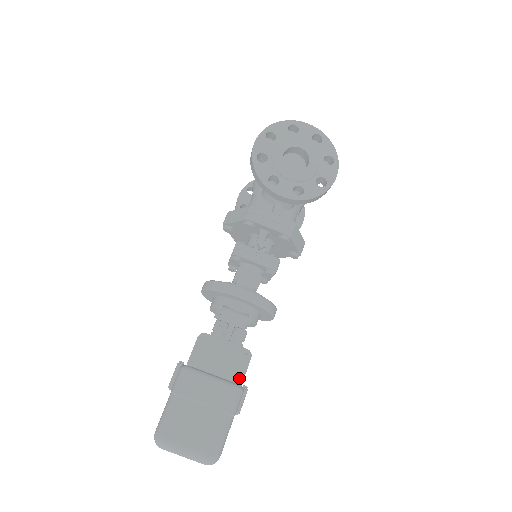
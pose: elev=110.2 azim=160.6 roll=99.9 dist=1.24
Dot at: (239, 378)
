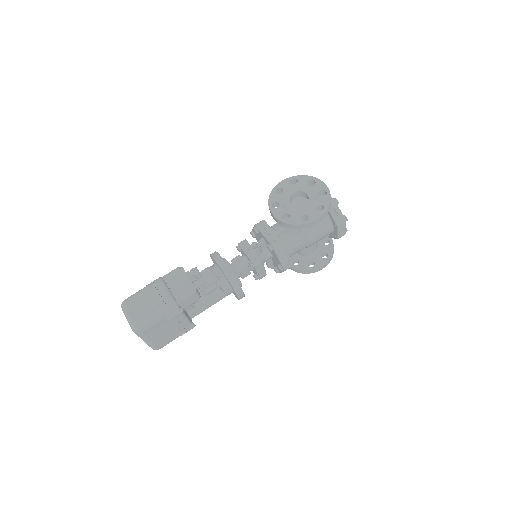
Dot at: (180, 299)
